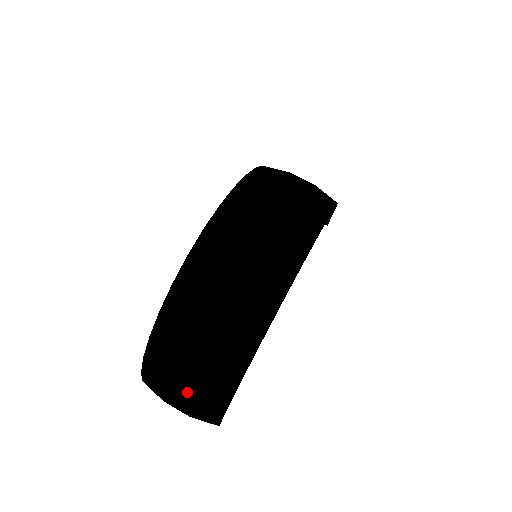
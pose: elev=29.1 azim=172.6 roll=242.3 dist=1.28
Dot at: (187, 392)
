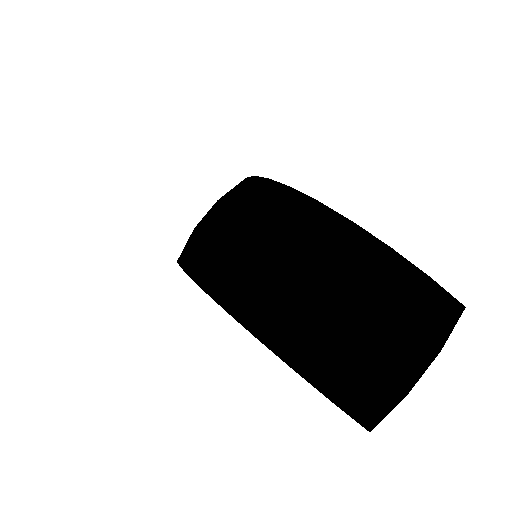
Dot at: (357, 304)
